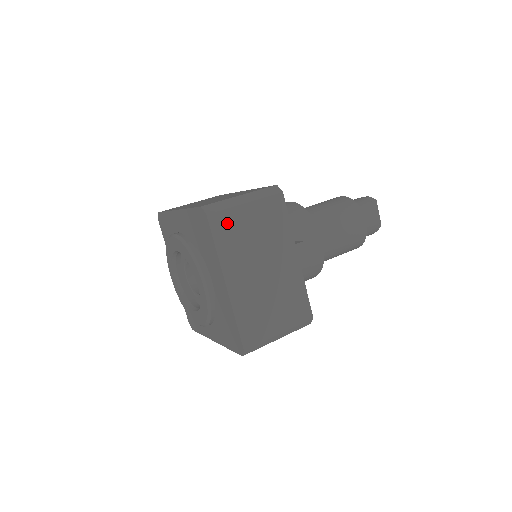
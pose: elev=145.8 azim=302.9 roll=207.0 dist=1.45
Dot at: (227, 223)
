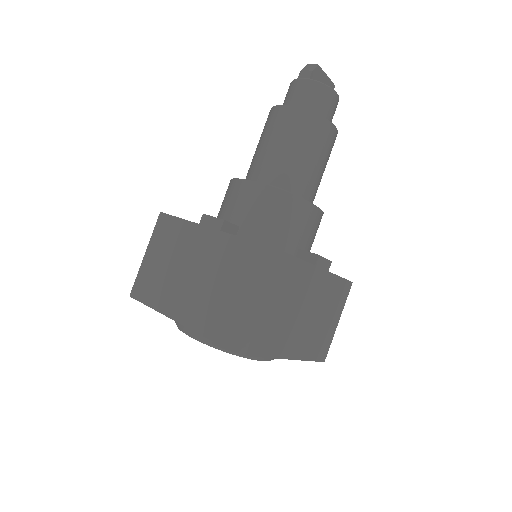
Dot at: (262, 336)
